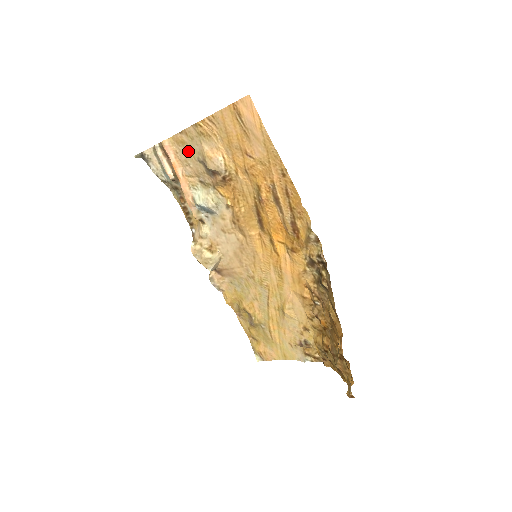
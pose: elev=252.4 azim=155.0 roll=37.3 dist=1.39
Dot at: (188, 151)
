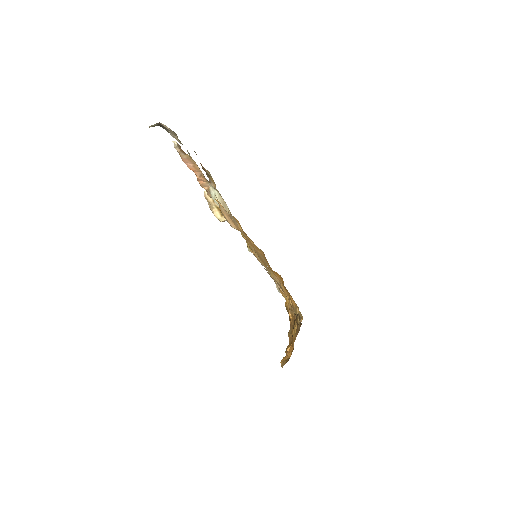
Dot at: occluded
